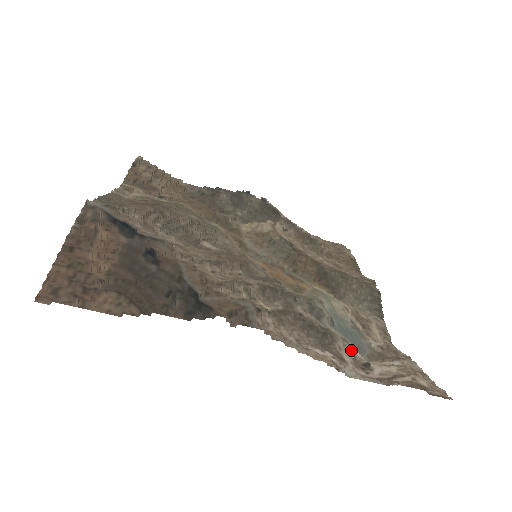
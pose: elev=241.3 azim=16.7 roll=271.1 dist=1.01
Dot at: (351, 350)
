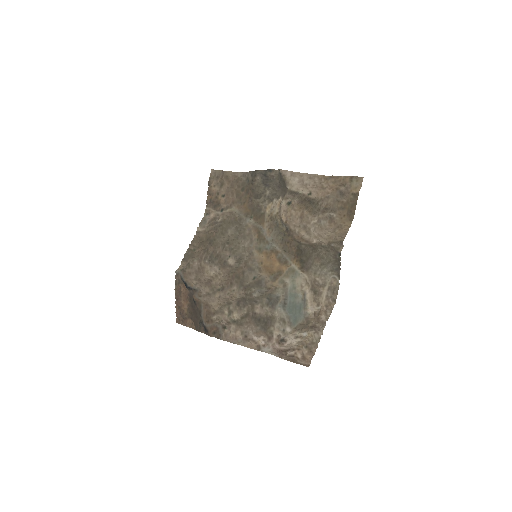
Dot at: (285, 326)
